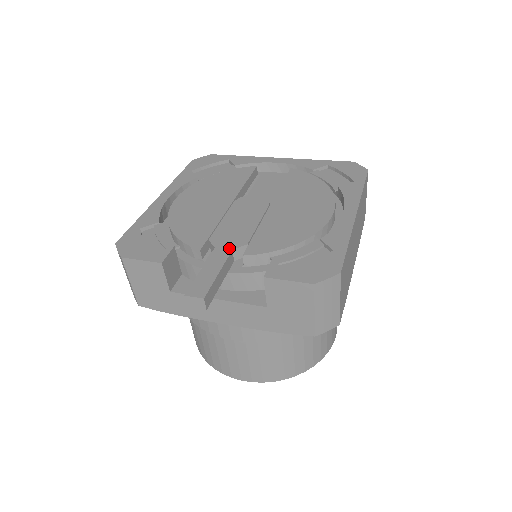
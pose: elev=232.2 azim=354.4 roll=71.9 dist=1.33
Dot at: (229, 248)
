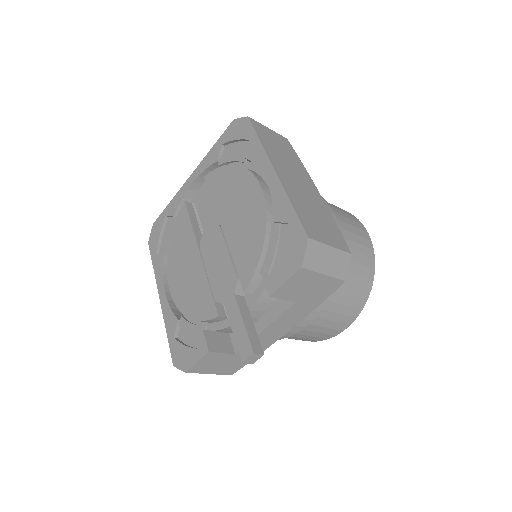
Dot at: (231, 295)
